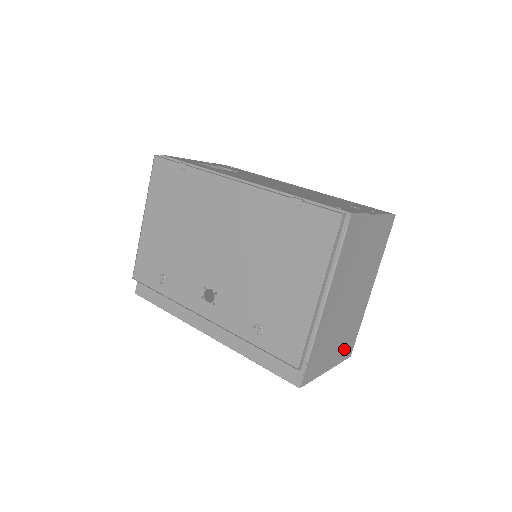
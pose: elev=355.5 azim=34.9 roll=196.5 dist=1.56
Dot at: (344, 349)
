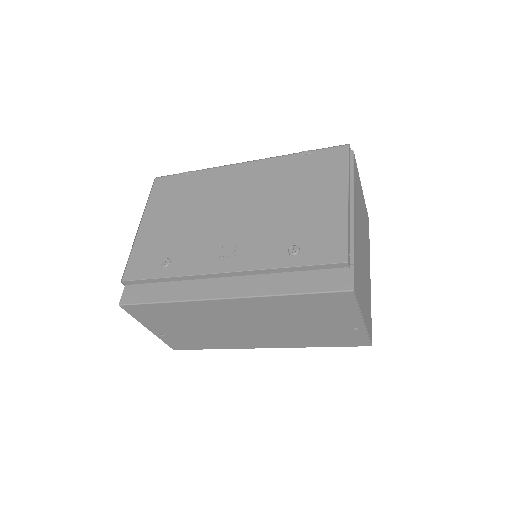
Dot at: (367, 318)
